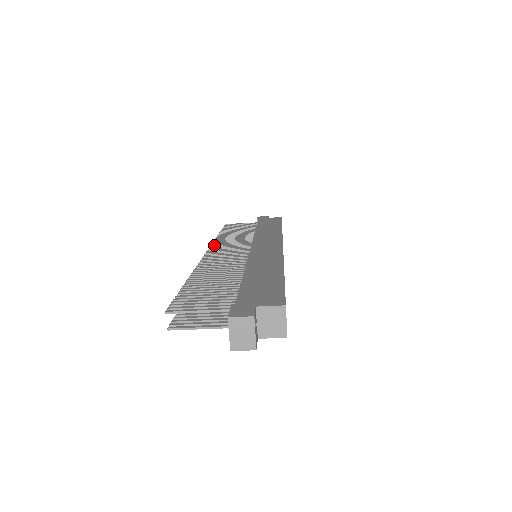
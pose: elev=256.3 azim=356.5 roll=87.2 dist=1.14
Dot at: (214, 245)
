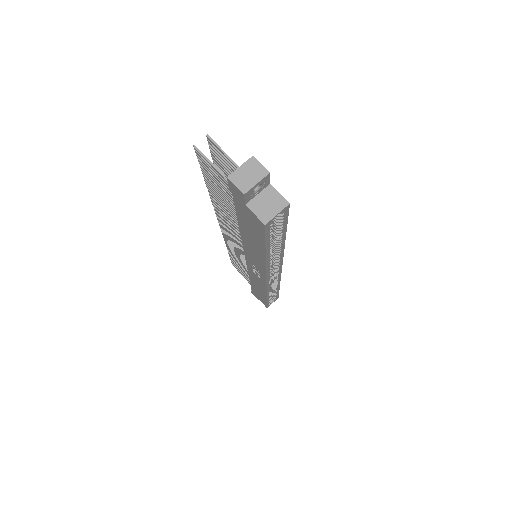
Dot at: occluded
